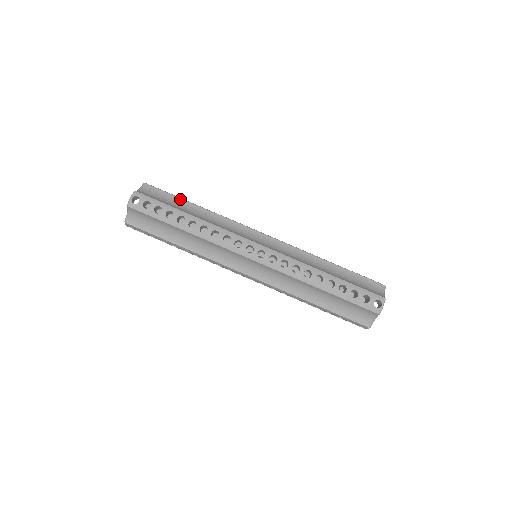
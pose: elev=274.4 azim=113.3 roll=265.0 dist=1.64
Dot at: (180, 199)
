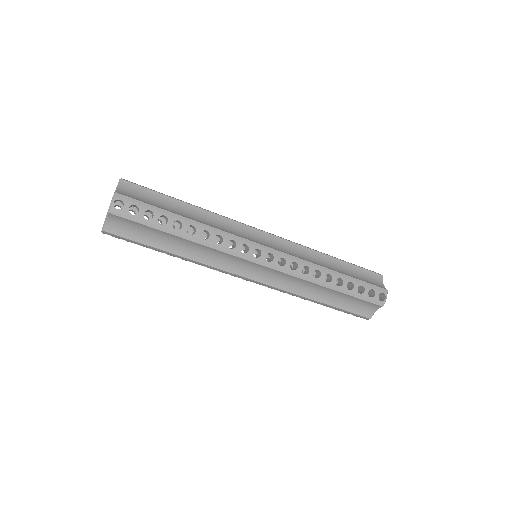
Dot at: (158, 231)
